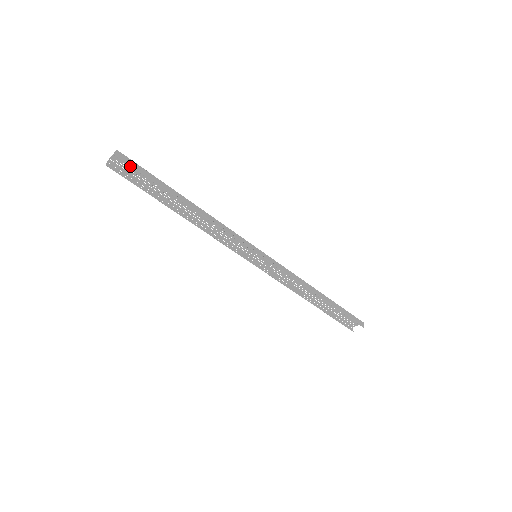
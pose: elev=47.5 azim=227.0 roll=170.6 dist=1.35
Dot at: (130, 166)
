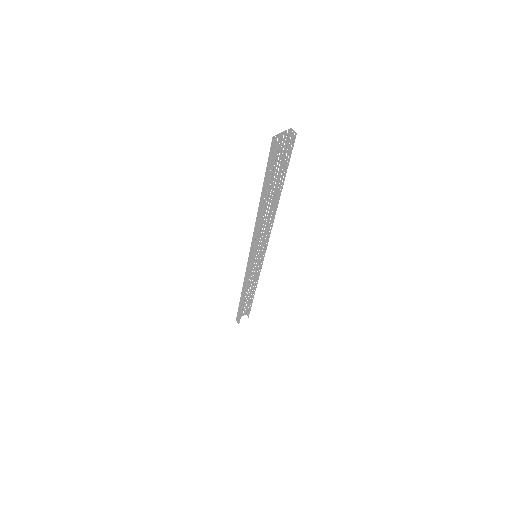
Dot at: occluded
